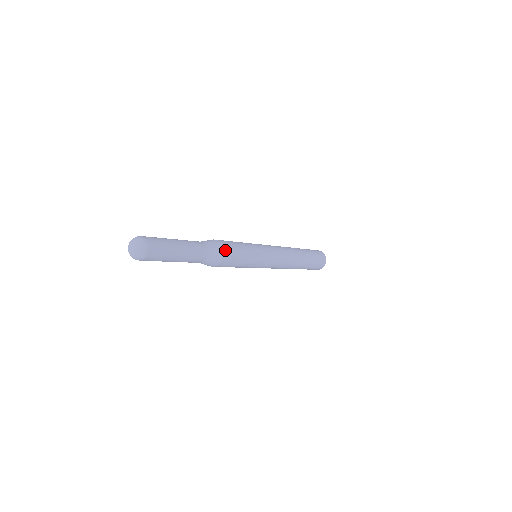
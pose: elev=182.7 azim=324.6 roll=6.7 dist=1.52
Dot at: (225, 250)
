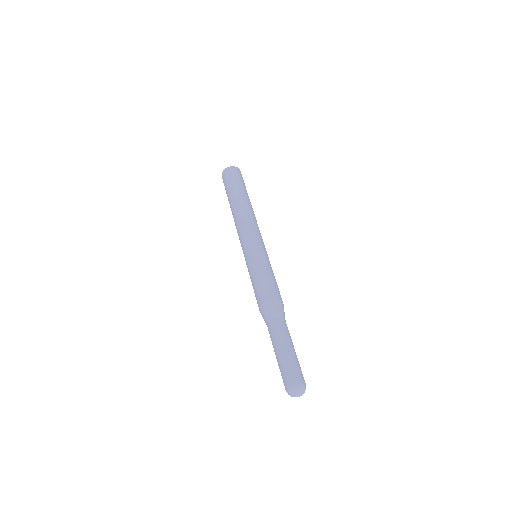
Dot at: (281, 300)
